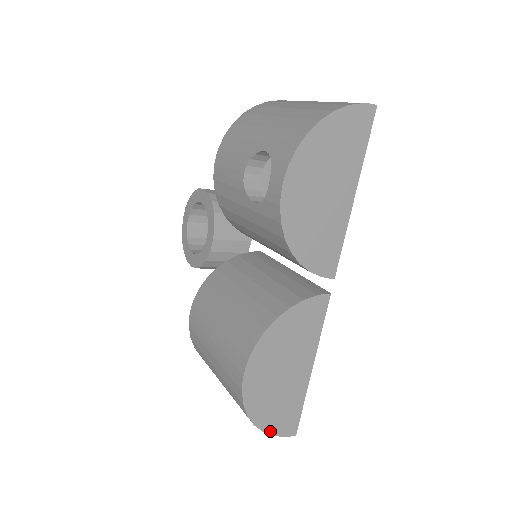
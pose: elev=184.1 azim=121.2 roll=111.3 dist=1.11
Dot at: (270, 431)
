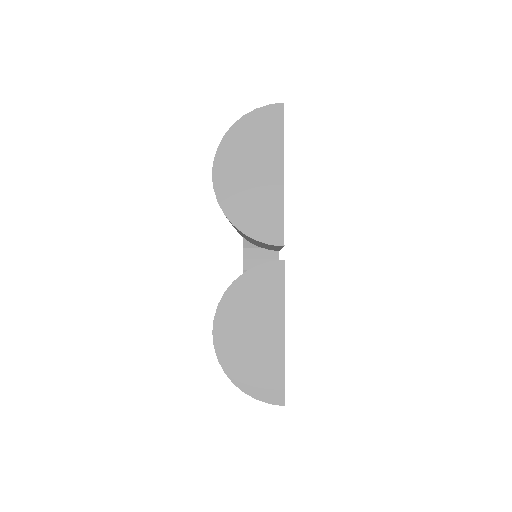
Dot at: (253, 394)
